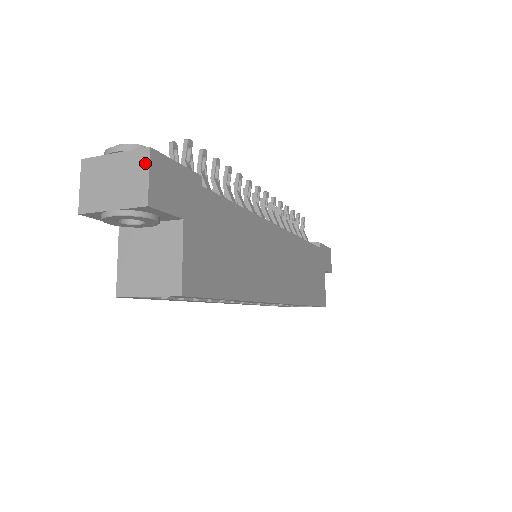
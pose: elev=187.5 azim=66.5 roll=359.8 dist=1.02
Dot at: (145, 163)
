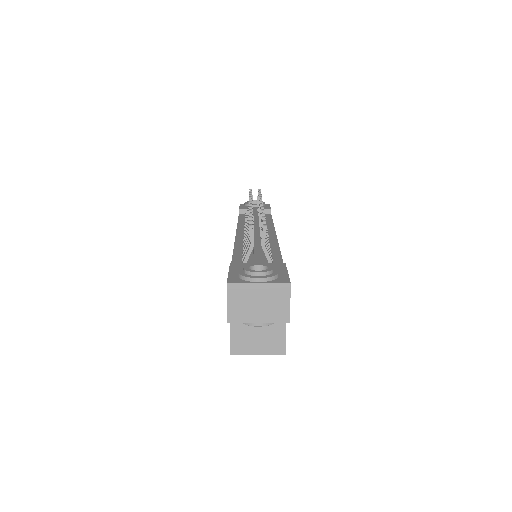
Dot at: (287, 294)
